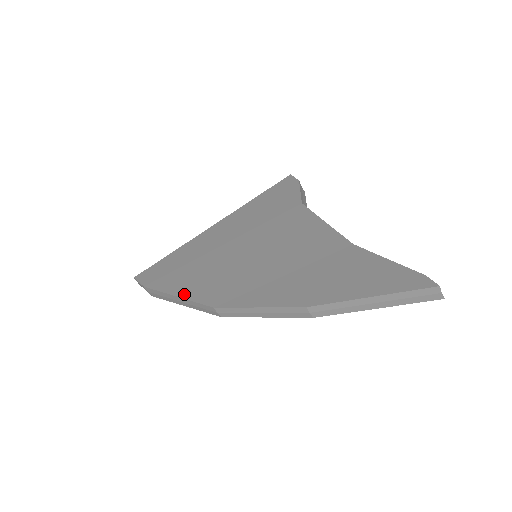
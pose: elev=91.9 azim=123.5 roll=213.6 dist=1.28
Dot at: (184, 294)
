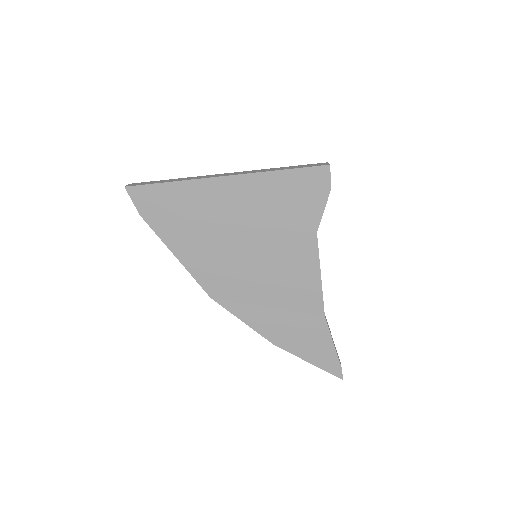
Dot at: (185, 263)
